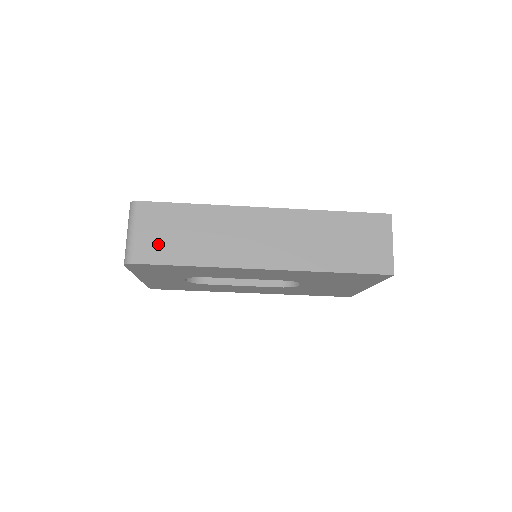
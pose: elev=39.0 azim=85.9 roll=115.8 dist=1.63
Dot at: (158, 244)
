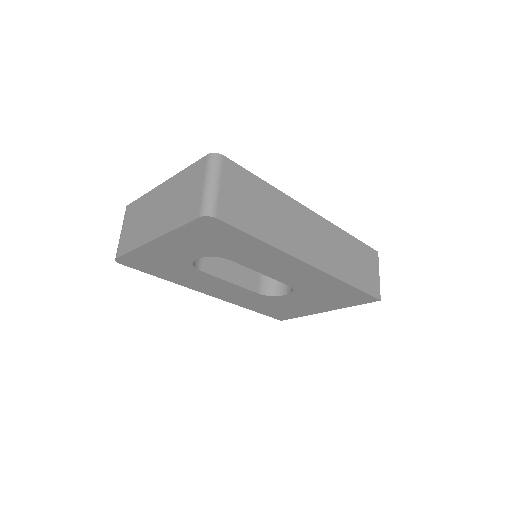
Dot at: (238, 208)
